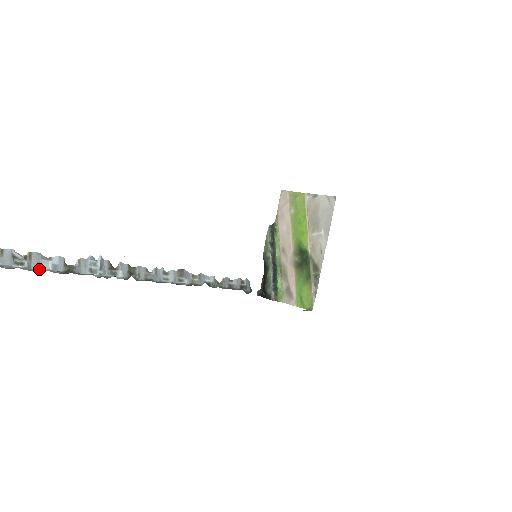
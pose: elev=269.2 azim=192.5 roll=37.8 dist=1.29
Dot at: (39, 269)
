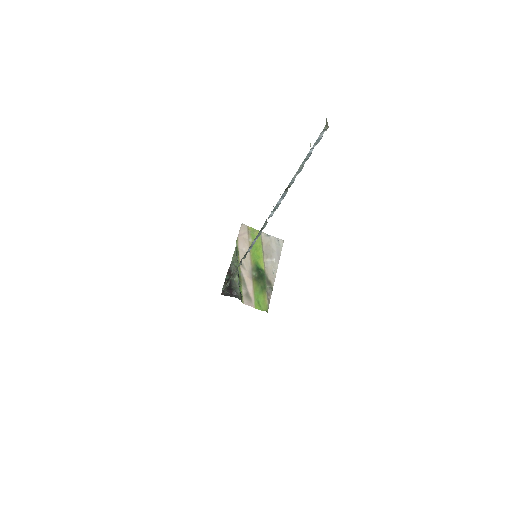
Dot at: occluded
